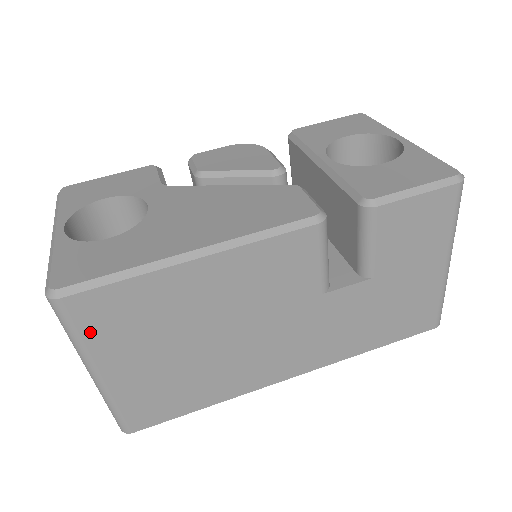
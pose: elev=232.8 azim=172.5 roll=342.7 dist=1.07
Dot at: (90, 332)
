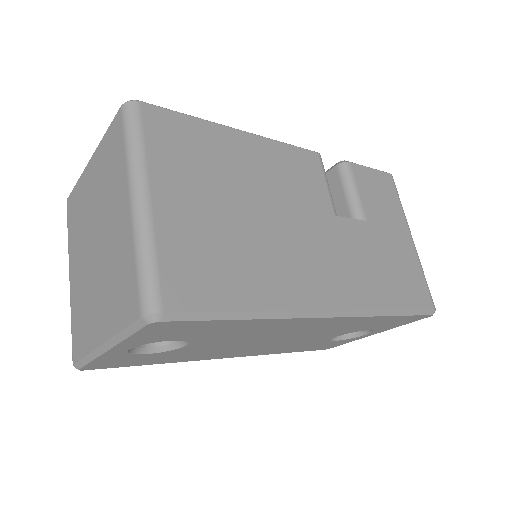
Dot at: (154, 144)
